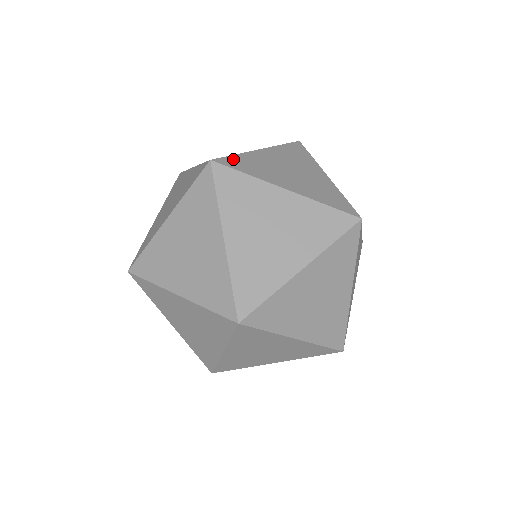
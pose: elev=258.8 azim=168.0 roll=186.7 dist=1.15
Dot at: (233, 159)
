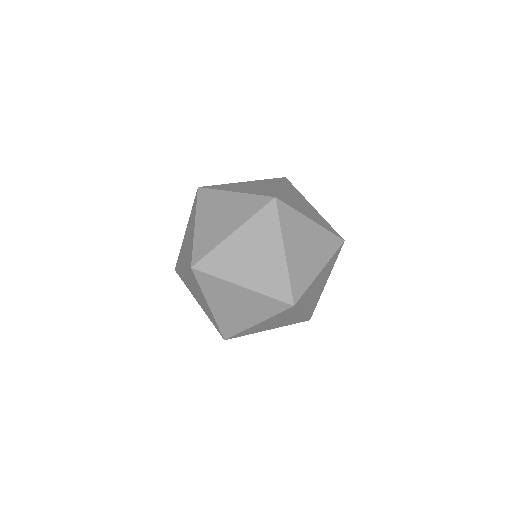
Dot at: (208, 259)
